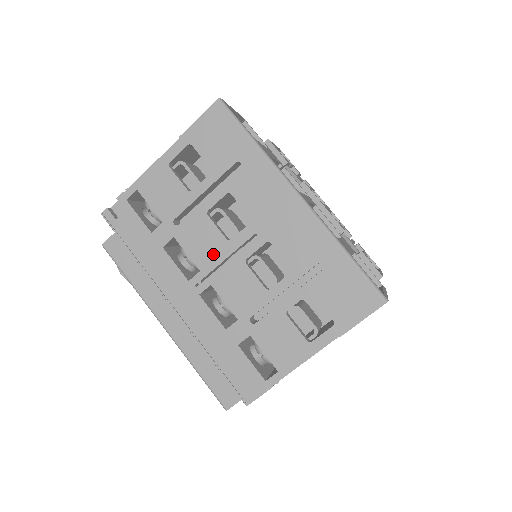
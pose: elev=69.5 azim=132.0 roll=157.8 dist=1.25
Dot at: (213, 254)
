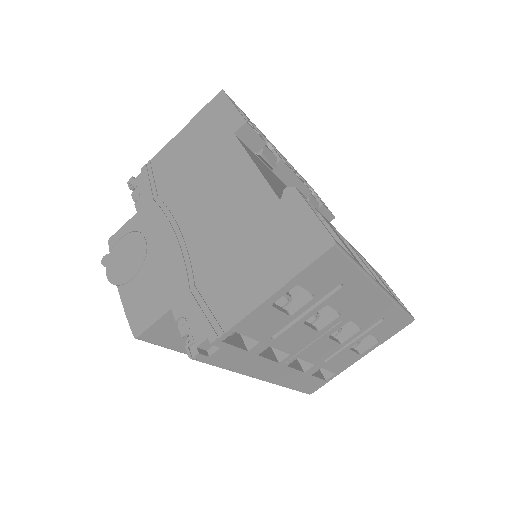
Dot at: (304, 343)
